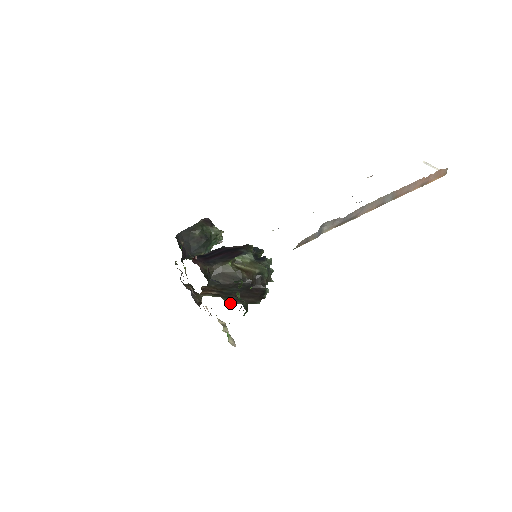
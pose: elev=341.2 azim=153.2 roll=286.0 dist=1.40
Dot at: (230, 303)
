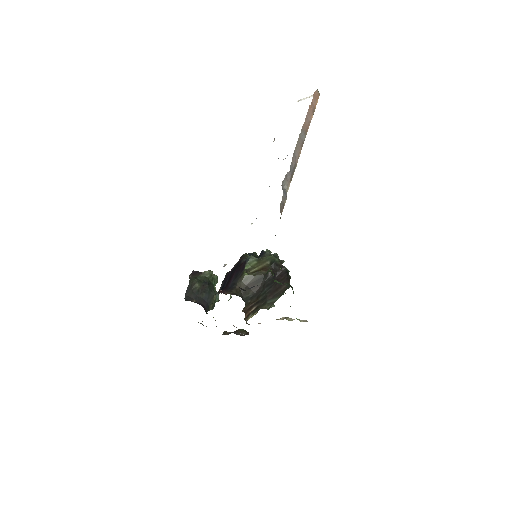
Dot at: (270, 307)
